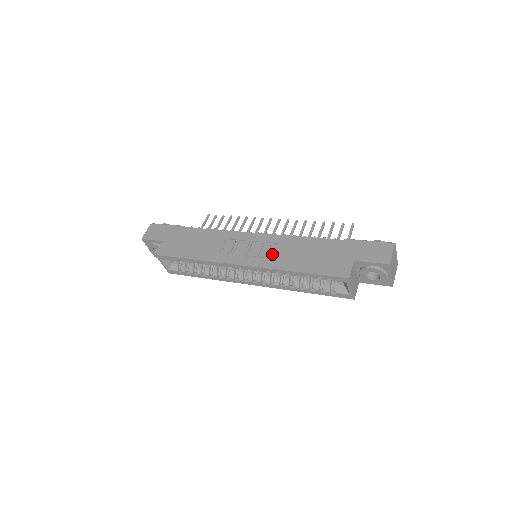
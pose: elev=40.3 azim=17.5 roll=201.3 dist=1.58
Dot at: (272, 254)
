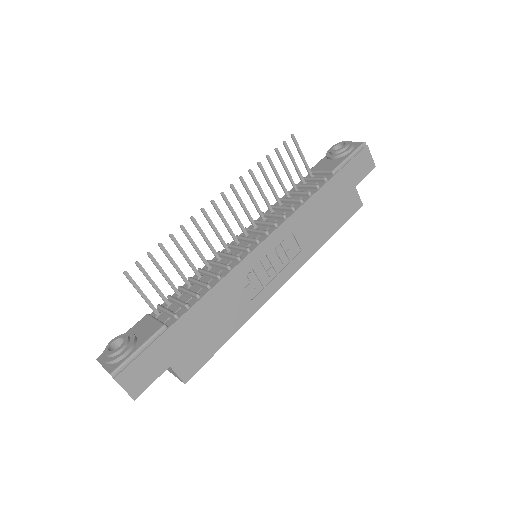
Dot at: (296, 246)
